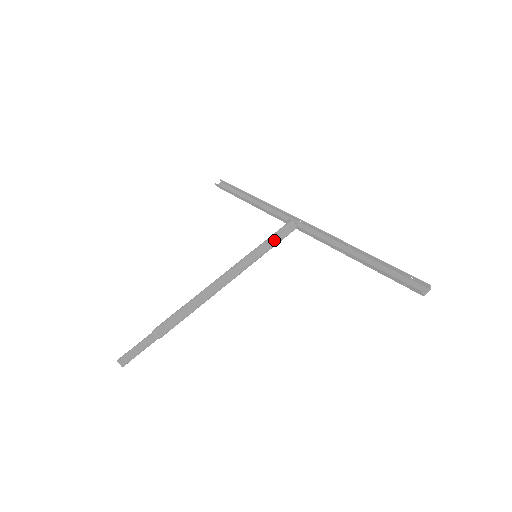
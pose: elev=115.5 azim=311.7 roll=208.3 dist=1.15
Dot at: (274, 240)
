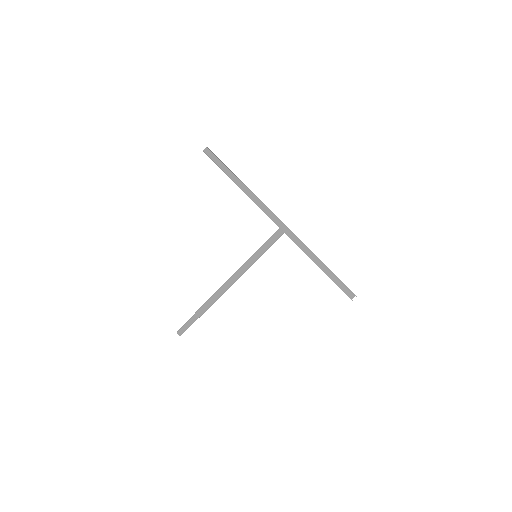
Dot at: occluded
